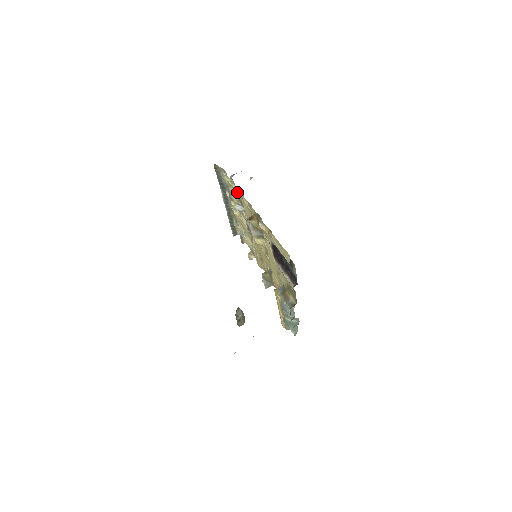
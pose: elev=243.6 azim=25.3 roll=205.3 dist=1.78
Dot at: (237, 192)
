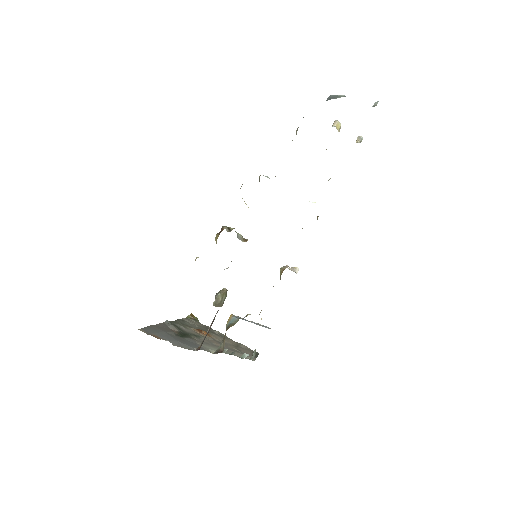
Dot at: occluded
